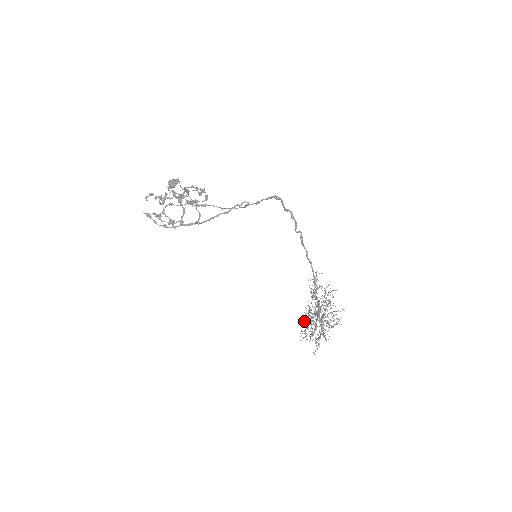
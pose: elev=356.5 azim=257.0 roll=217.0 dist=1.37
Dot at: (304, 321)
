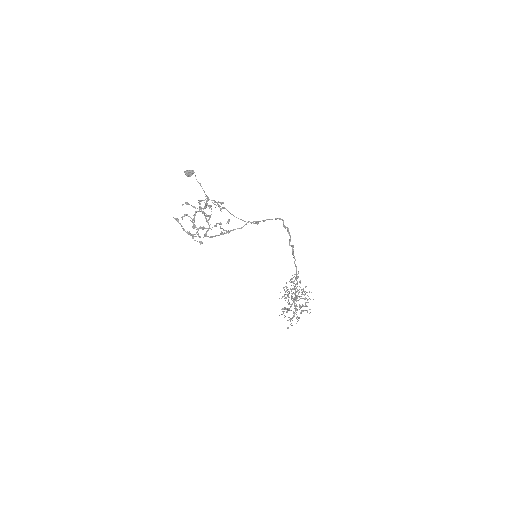
Dot at: occluded
